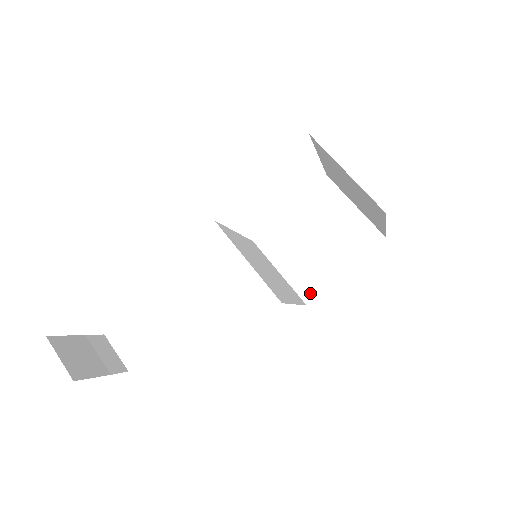
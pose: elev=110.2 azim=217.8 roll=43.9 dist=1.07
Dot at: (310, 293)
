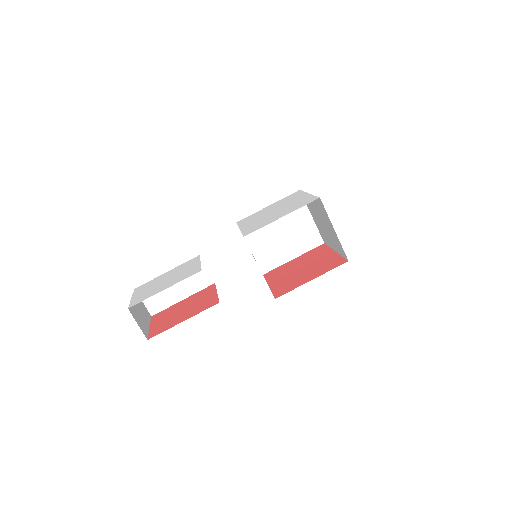
Dot at: (267, 267)
